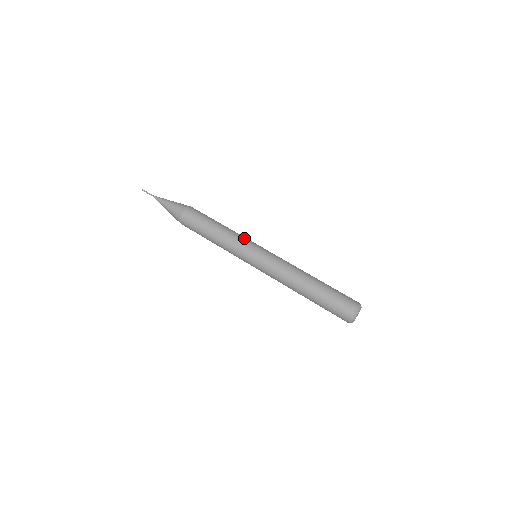
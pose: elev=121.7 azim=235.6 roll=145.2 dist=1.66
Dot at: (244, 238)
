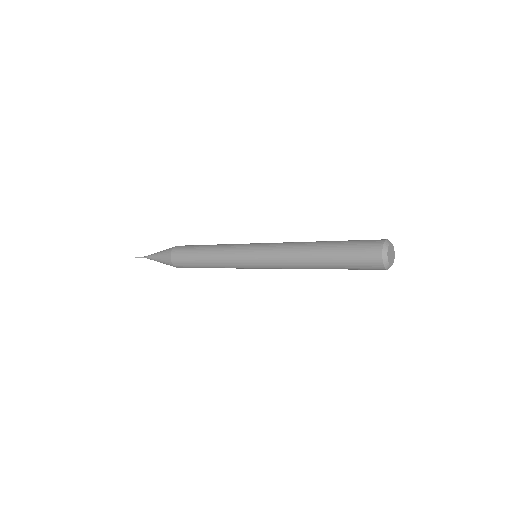
Dot at: occluded
